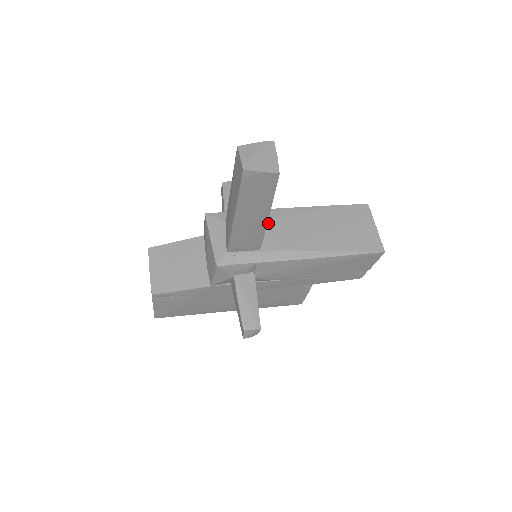
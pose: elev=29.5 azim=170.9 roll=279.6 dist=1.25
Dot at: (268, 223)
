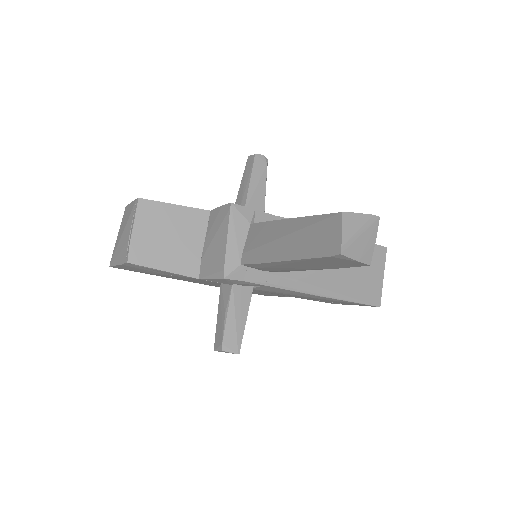
Dot at: occluded
